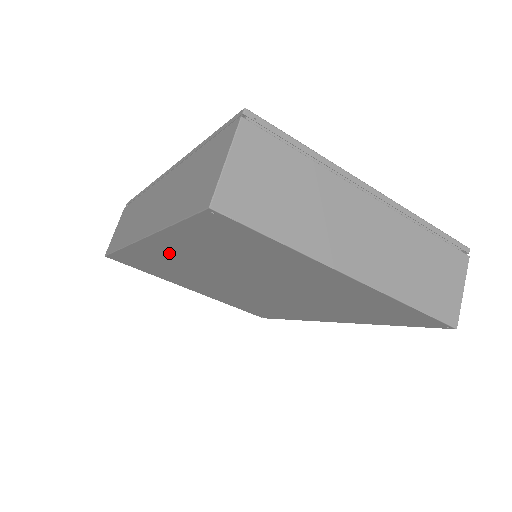
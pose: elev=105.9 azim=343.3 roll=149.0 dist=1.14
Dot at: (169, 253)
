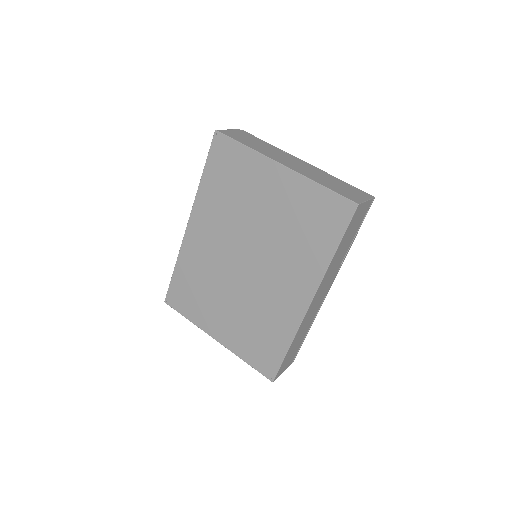
Dot at: (201, 234)
